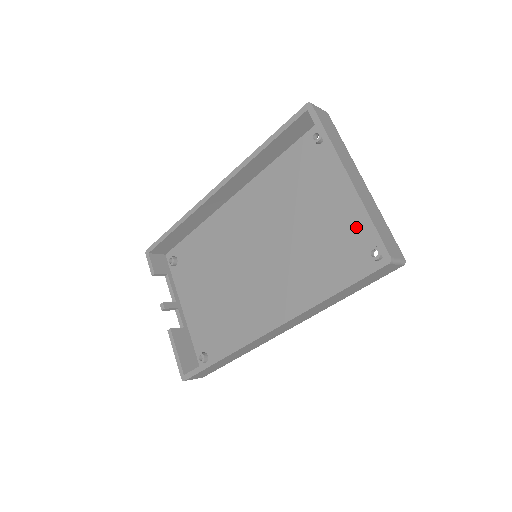
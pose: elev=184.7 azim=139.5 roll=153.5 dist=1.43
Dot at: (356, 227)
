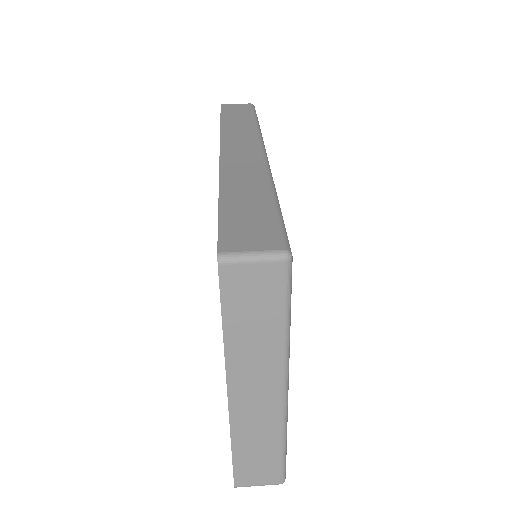
Dot at: occluded
